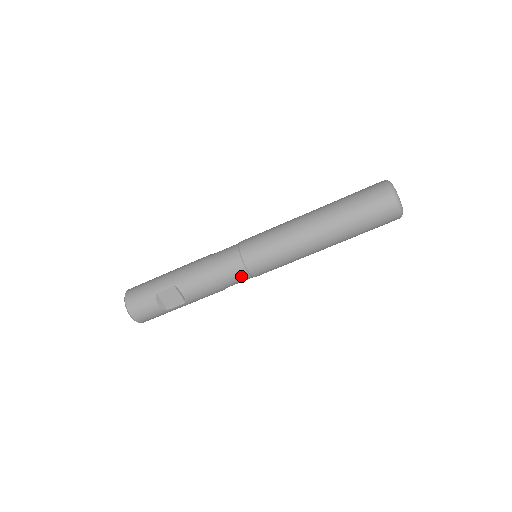
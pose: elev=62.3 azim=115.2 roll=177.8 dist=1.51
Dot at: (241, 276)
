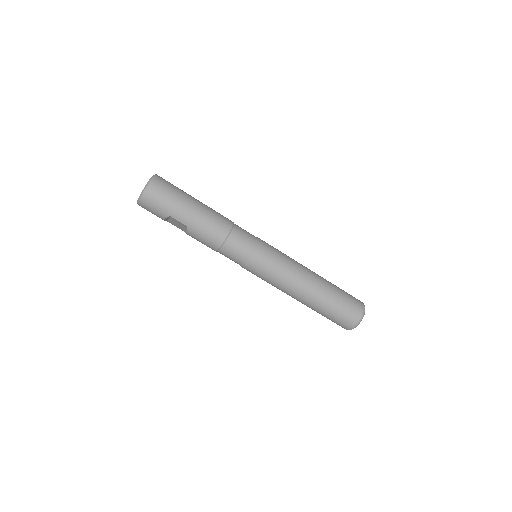
Dot at: (234, 261)
